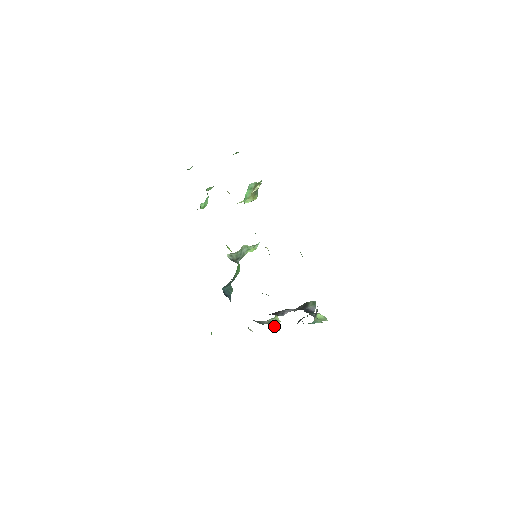
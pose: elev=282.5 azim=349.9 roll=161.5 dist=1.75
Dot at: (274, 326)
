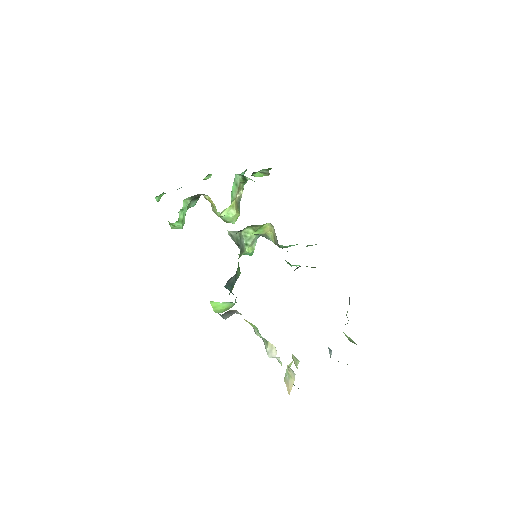
Dot at: (295, 361)
